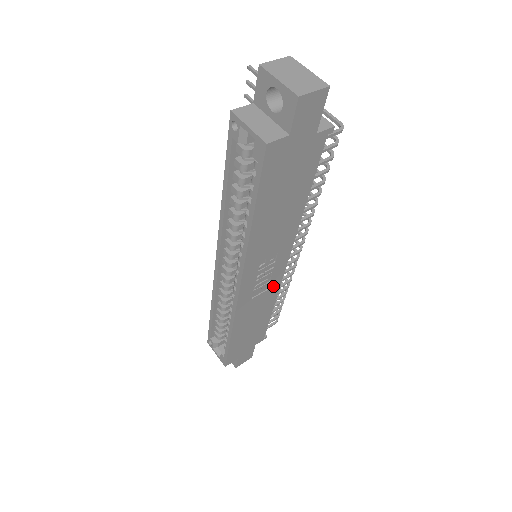
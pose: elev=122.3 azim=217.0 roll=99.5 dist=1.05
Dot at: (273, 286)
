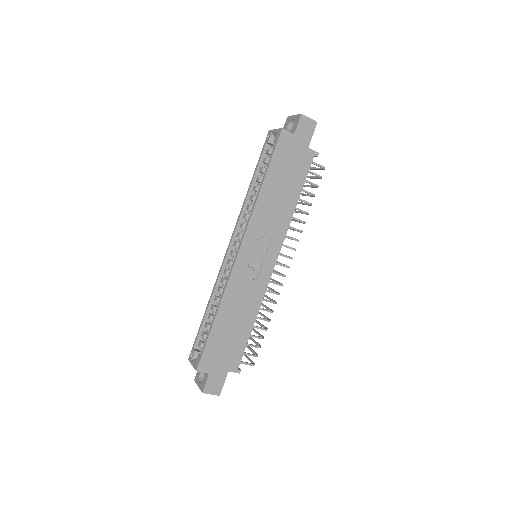
Dot at: (261, 282)
